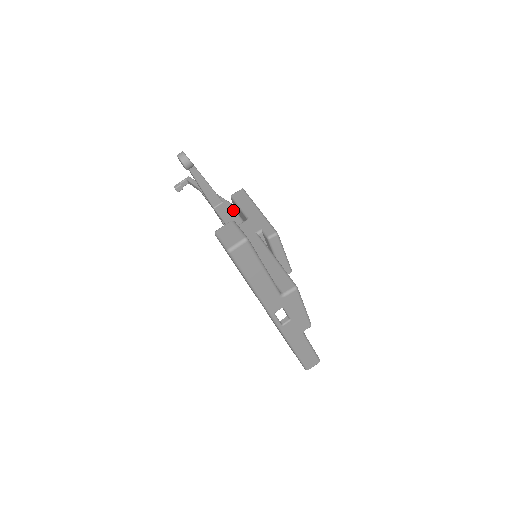
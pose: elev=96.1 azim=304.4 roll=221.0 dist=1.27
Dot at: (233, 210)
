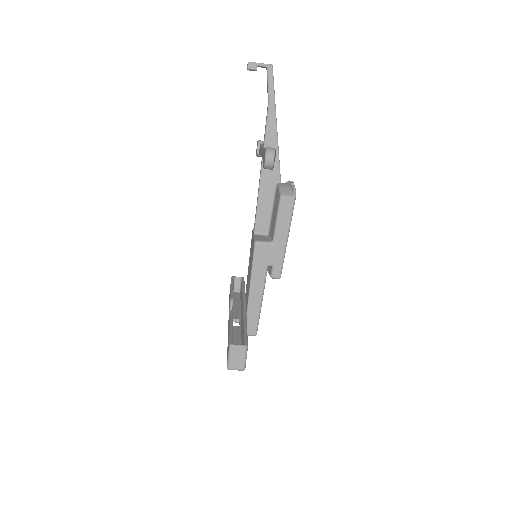
Dot at: (275, 183)
